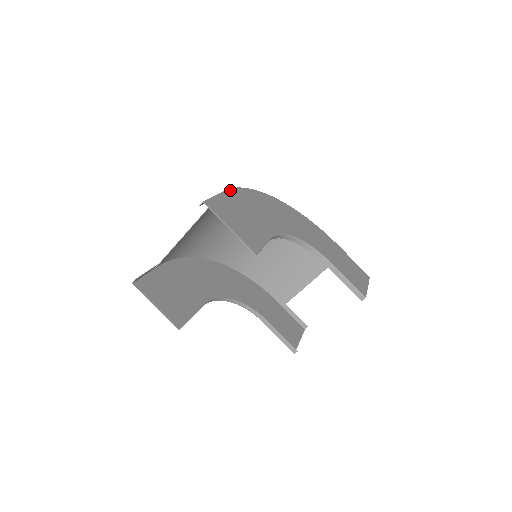
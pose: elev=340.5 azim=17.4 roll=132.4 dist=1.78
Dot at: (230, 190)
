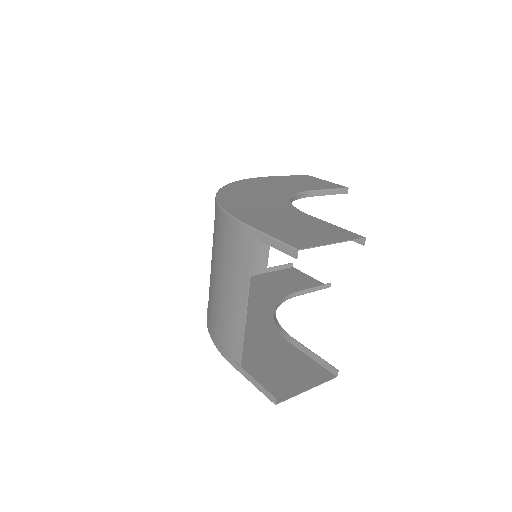
Dot at: (242, 220)
